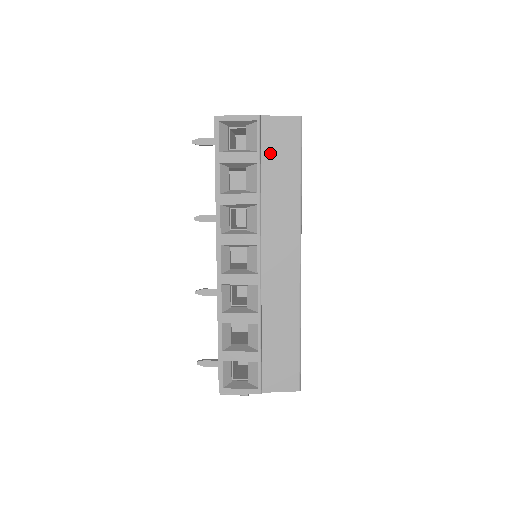
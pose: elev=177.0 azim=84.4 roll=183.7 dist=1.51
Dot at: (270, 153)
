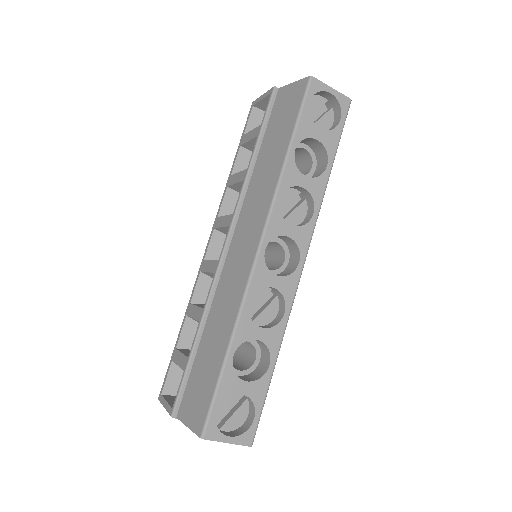
Dot at: (273, 125)
